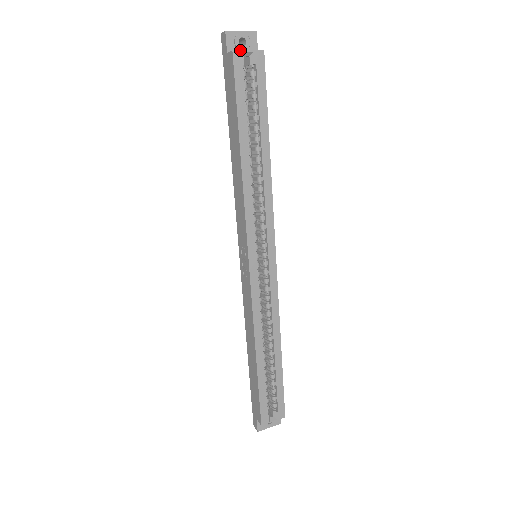
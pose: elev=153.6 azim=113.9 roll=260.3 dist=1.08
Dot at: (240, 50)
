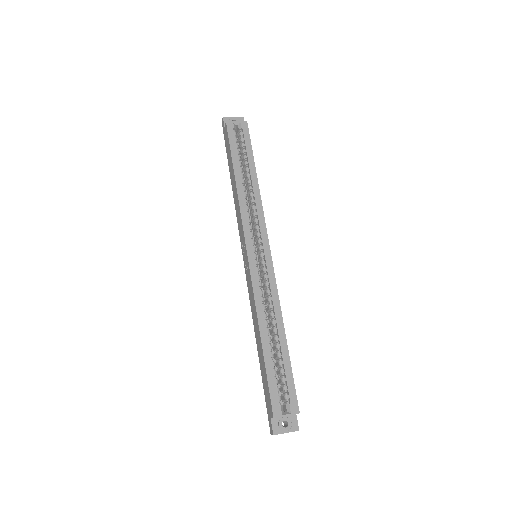
Dot at: (231, 121)
